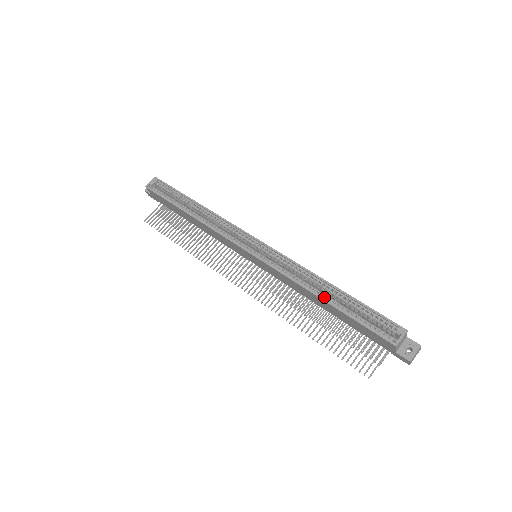
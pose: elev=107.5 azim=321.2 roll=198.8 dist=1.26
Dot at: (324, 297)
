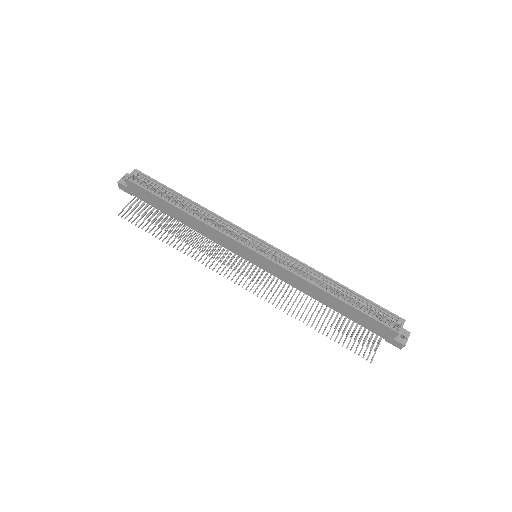
Dot at: (333, 294)
